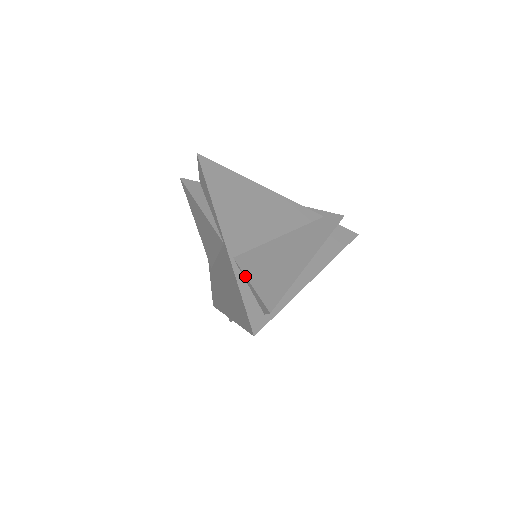
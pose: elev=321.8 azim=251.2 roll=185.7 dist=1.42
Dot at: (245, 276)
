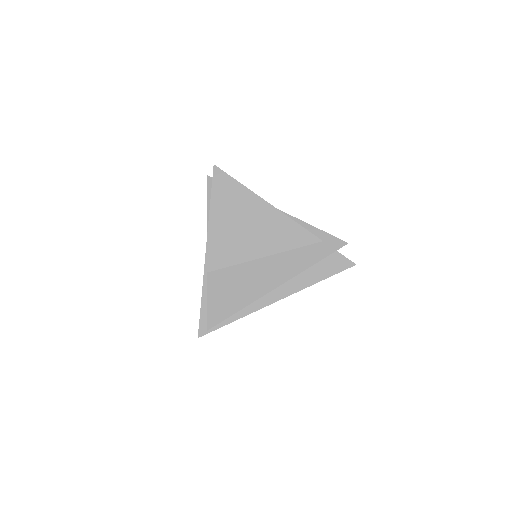
Dot at: (207, 292)
